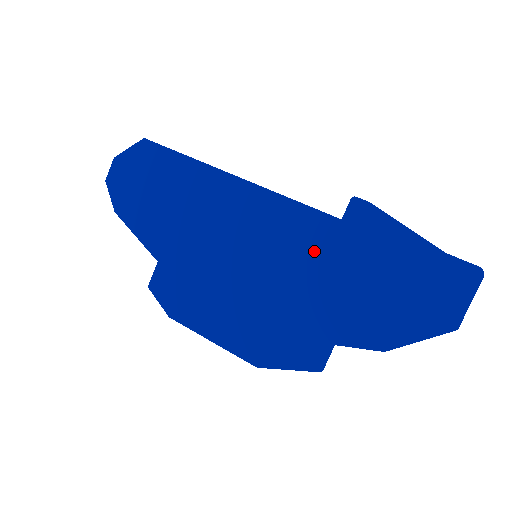
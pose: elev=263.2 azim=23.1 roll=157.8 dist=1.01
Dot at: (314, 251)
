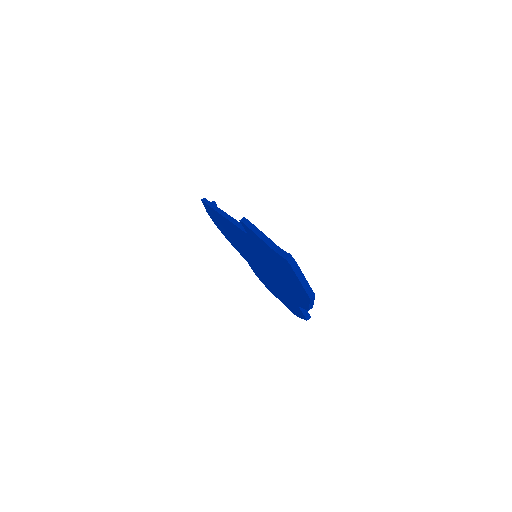
Dot at: (258, 254)
